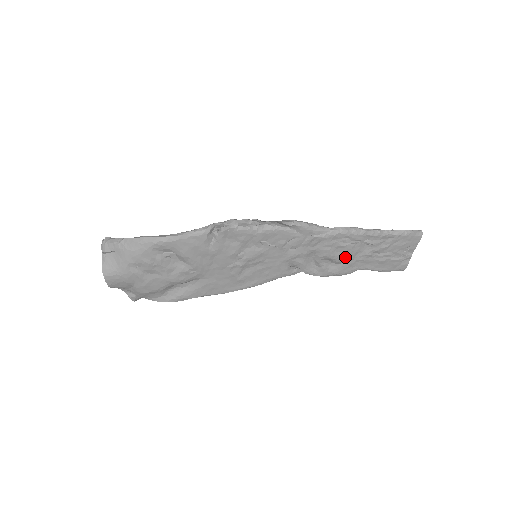
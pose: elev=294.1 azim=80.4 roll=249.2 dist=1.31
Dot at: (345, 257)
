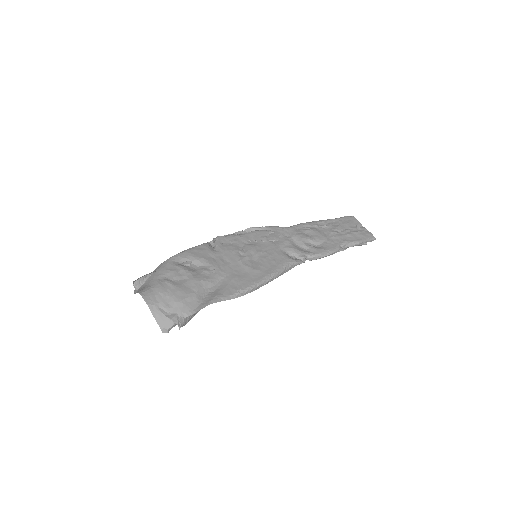
Dot at: (319, 237)
